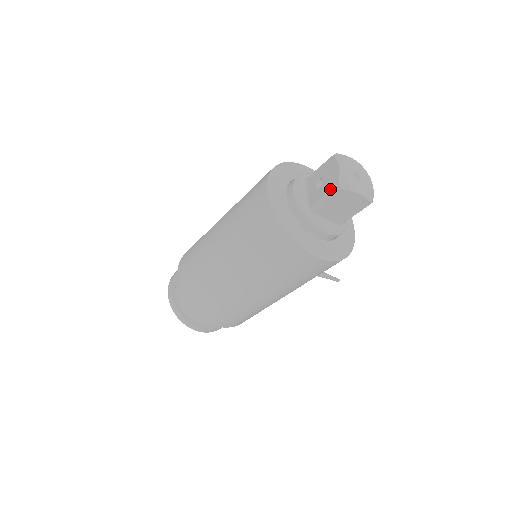
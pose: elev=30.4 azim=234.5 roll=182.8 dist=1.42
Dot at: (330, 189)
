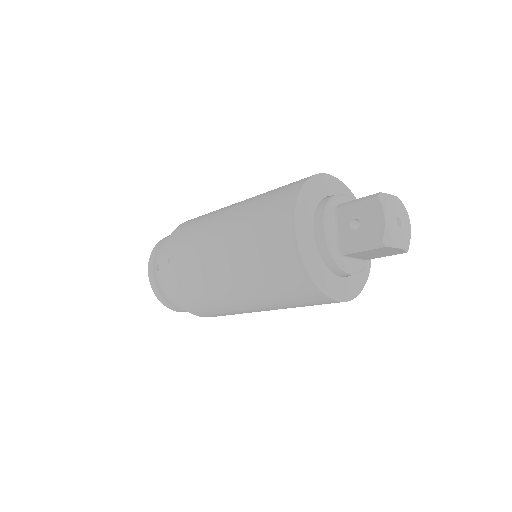
Dot at: (370, 242)
